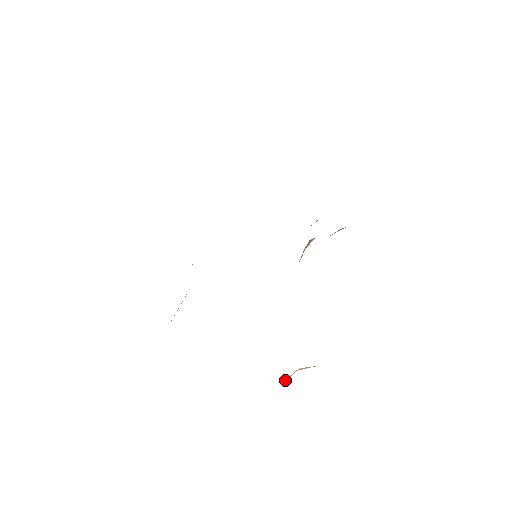
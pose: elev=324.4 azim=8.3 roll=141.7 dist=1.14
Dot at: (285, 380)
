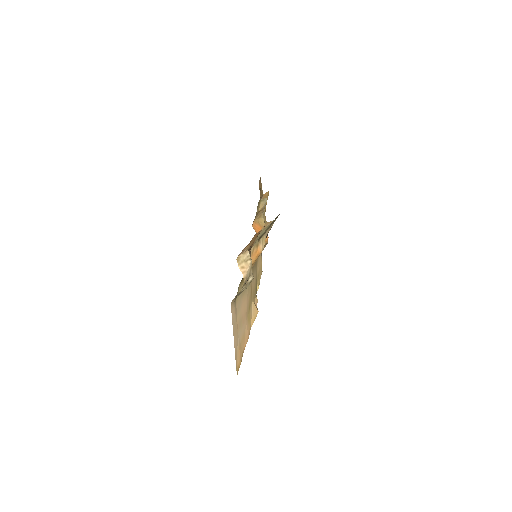
Dot at: (242, 270)
